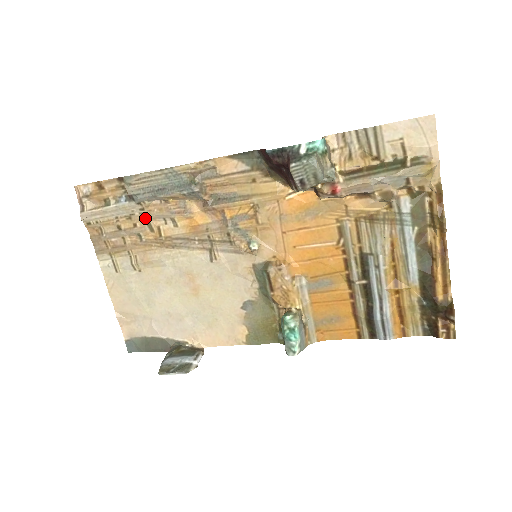
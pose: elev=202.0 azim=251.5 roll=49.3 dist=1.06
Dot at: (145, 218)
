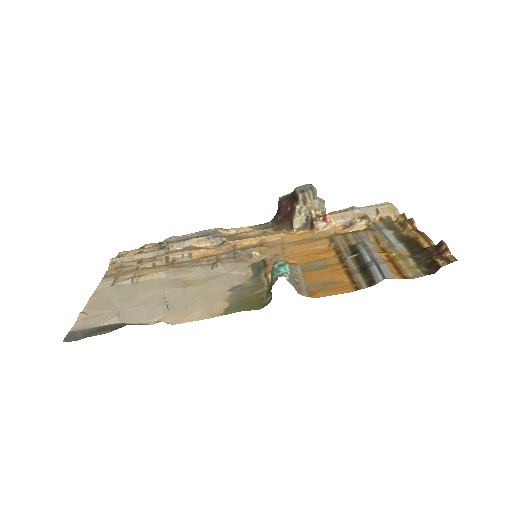
Dot at: (167, 255)
